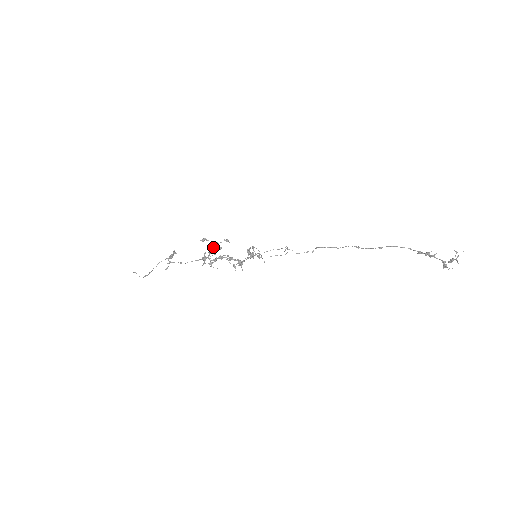
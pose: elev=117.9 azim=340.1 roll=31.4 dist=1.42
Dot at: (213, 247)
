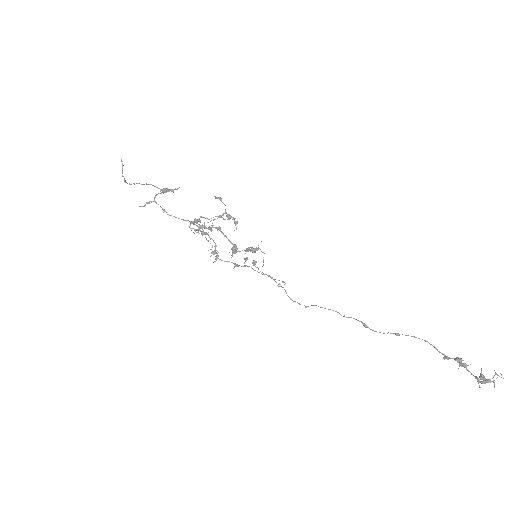
Dot at: occluded
